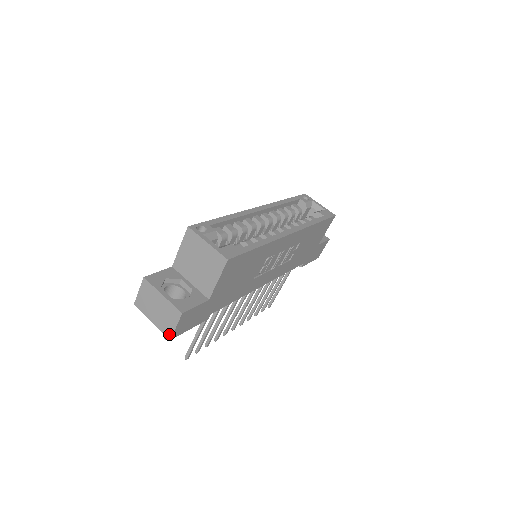
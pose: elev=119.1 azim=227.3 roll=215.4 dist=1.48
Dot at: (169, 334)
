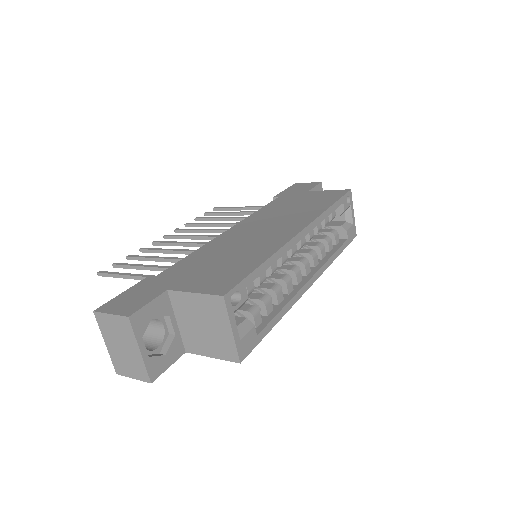
Dot at: (119, 371)
